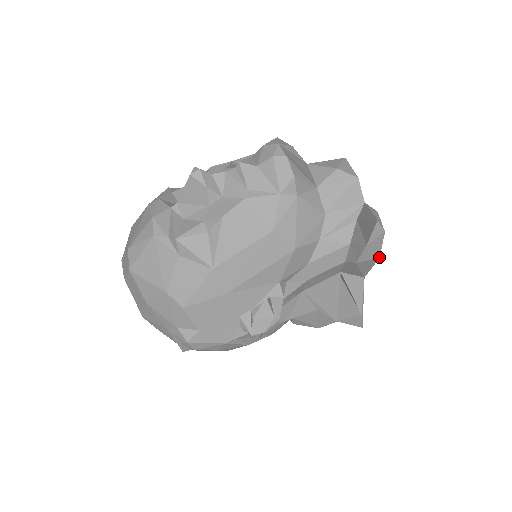
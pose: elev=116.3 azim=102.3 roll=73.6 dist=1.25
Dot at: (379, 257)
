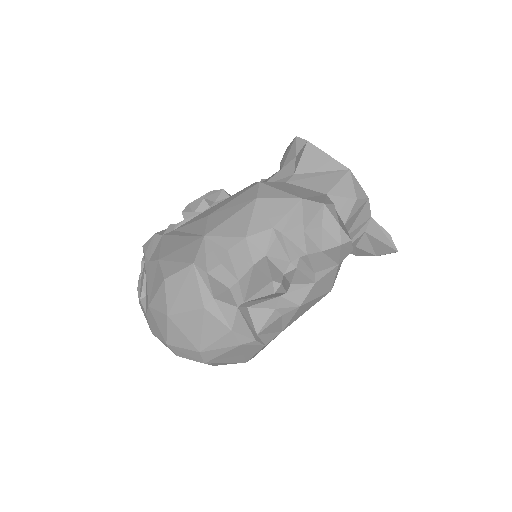
Dot at: occluded
